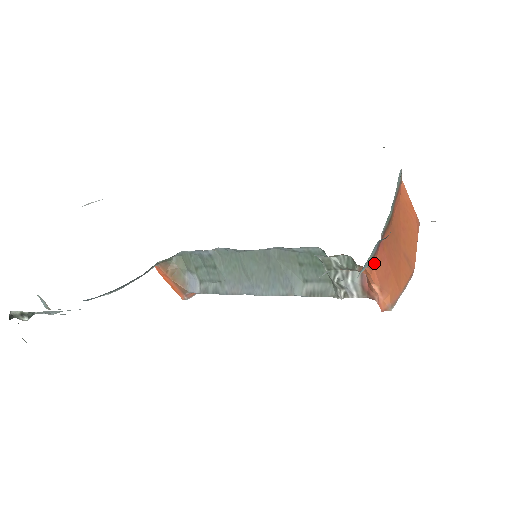
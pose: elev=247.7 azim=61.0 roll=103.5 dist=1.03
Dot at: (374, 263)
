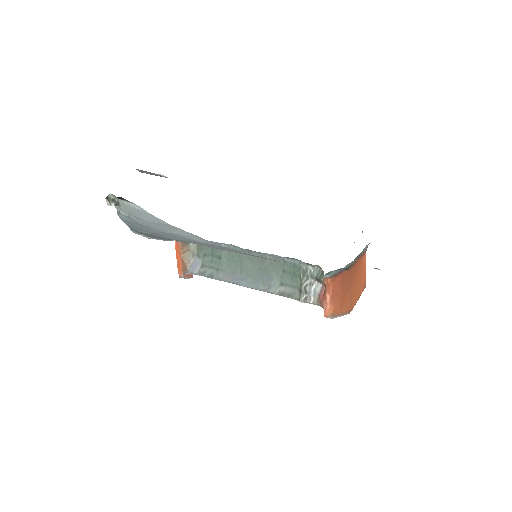
Dot at: (334, 280)
